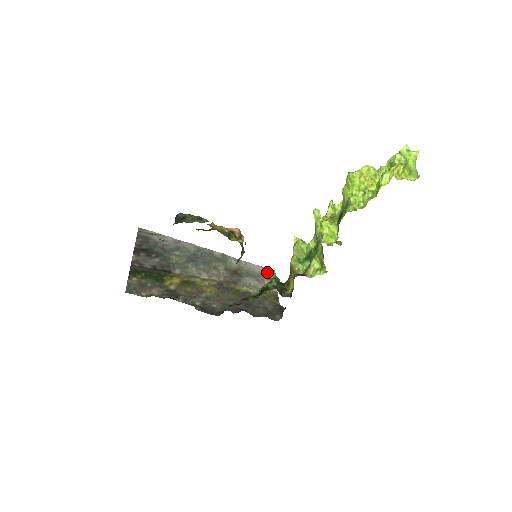
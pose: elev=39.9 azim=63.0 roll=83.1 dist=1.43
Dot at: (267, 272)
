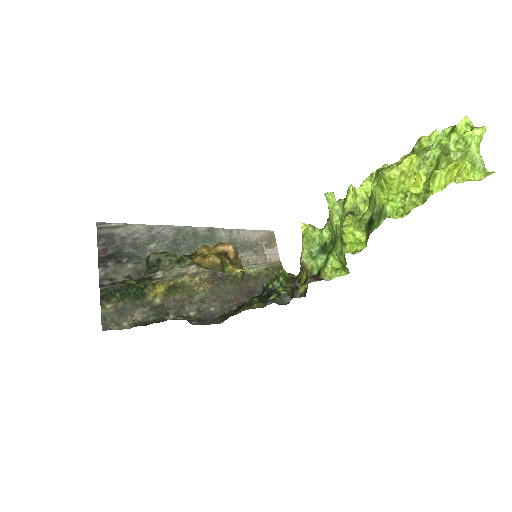
Dot at: (265, 236)
